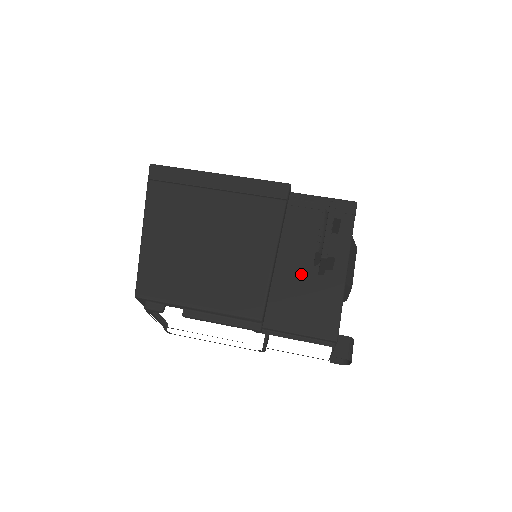
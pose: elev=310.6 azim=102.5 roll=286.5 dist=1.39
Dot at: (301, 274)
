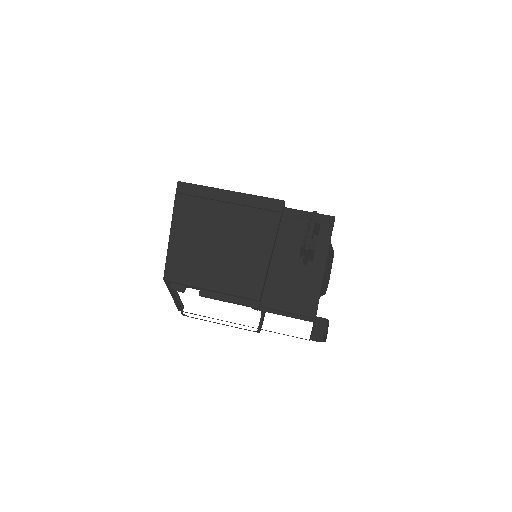
Dot at: (290, 268)
